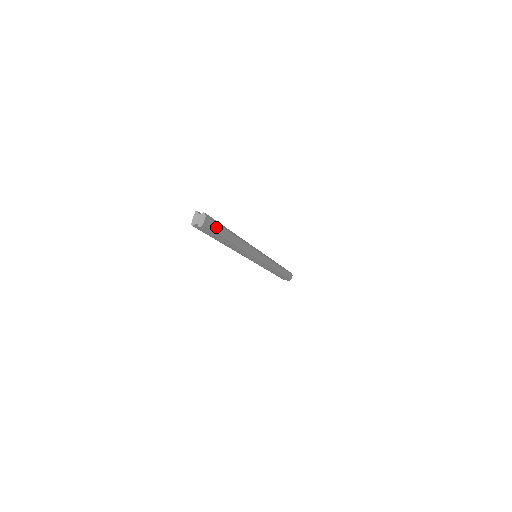
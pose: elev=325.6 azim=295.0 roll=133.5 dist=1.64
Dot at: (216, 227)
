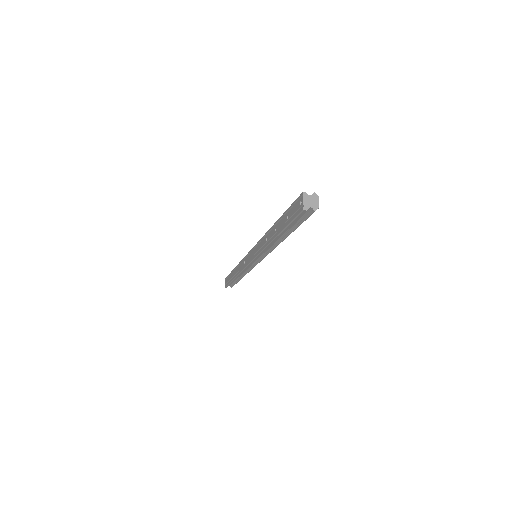
Dot at: occluded
